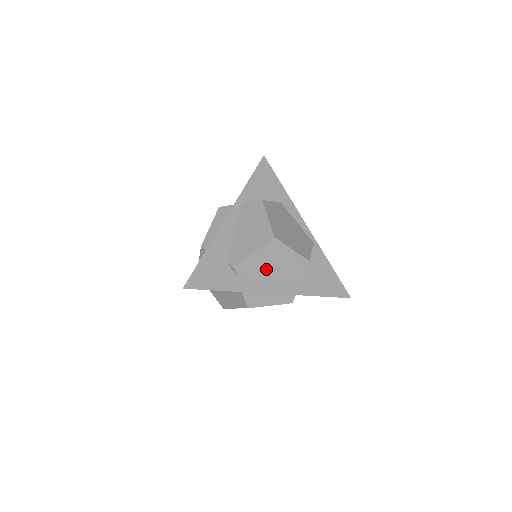
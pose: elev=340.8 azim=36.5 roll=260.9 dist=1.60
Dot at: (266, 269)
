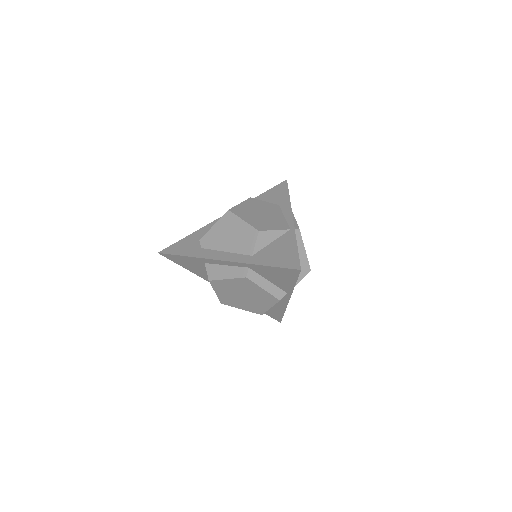
Dot at: (223, 241)
